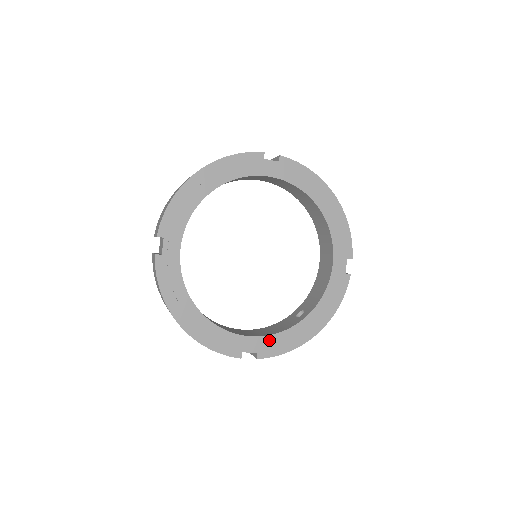
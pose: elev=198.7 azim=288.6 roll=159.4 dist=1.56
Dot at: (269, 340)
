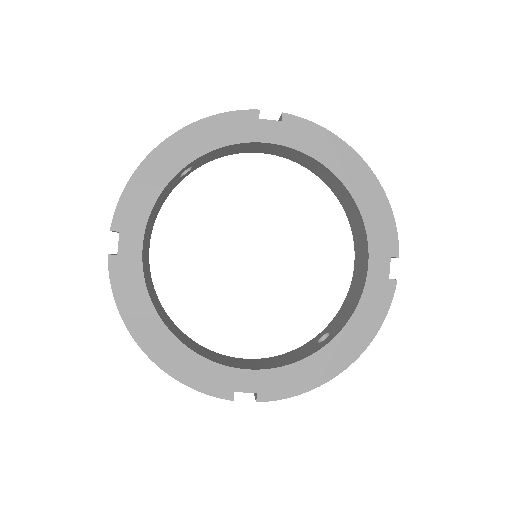
Dot at: (274, 375)
